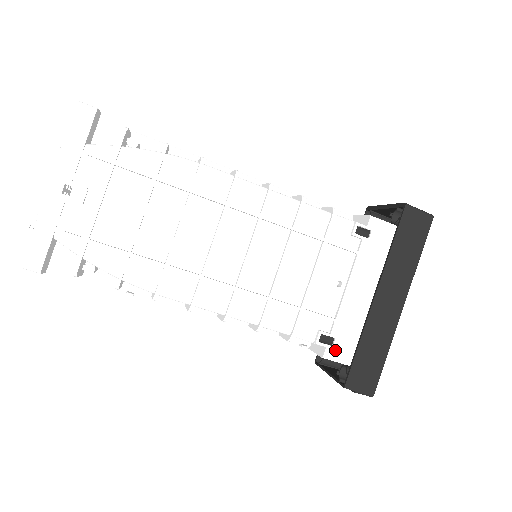
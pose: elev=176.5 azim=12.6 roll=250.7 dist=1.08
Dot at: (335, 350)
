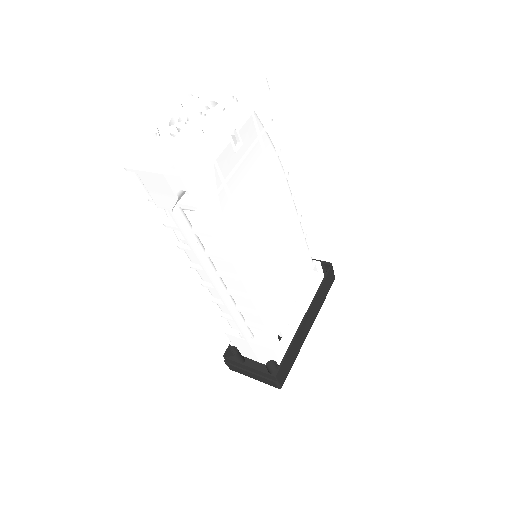
Dot at: (280, 347)
